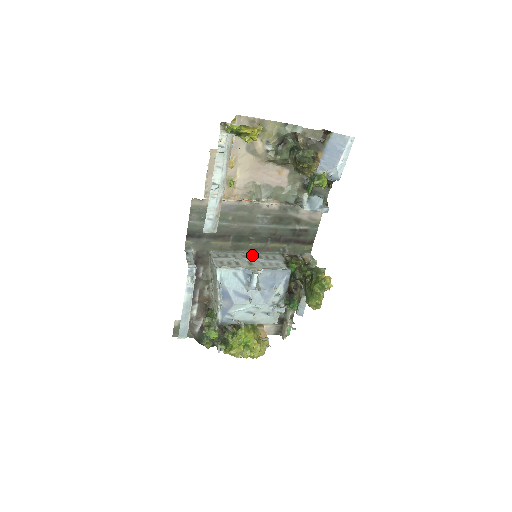
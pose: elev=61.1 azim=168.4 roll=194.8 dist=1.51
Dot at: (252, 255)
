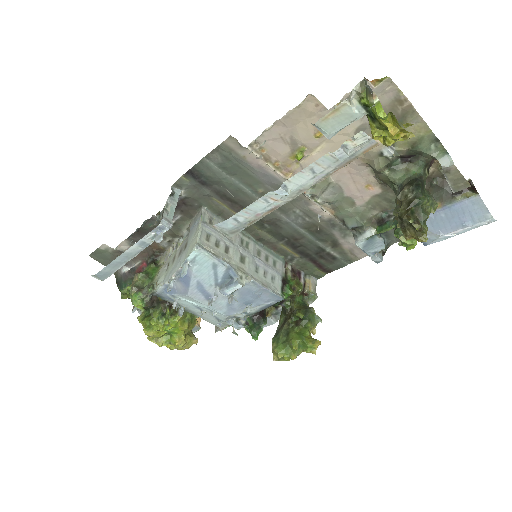
Dot at: (252, 244)
